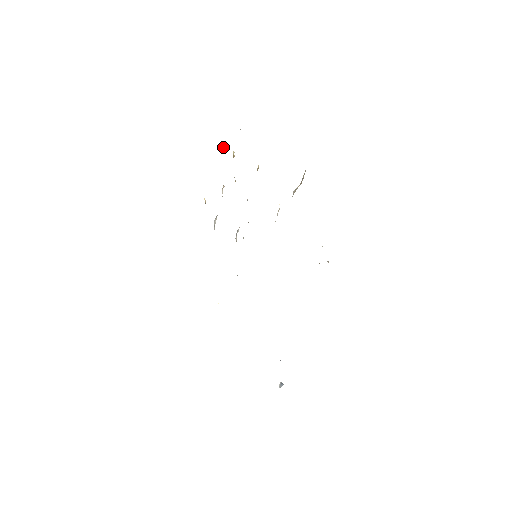
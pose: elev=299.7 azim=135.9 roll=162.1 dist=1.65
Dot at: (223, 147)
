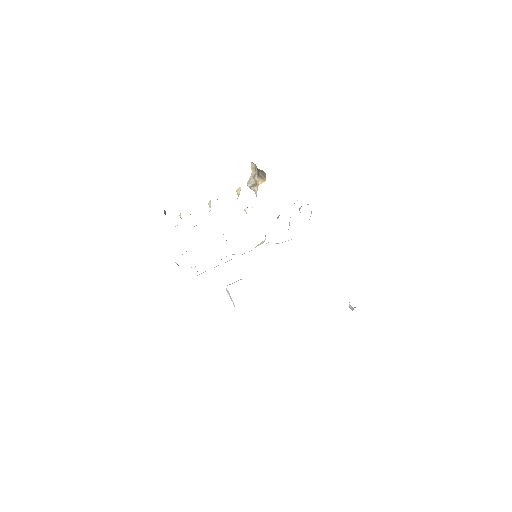
Dot at: occluded
